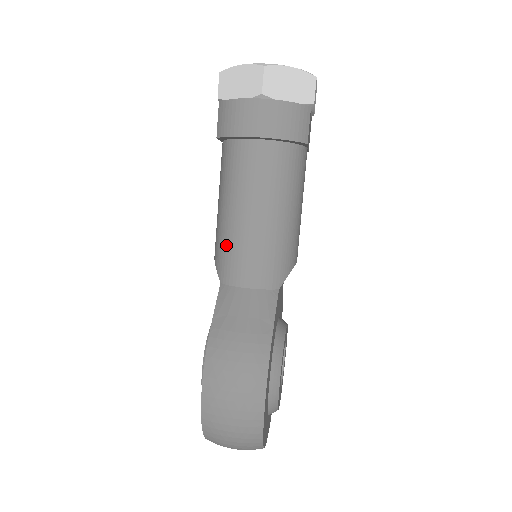
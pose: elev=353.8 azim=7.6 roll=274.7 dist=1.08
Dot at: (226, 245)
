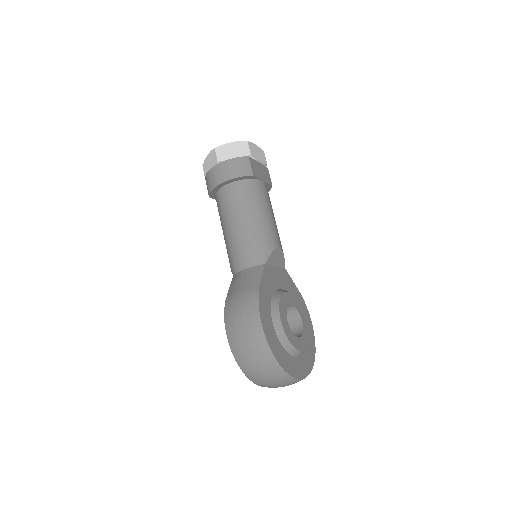
Dot at: (229, 251)
